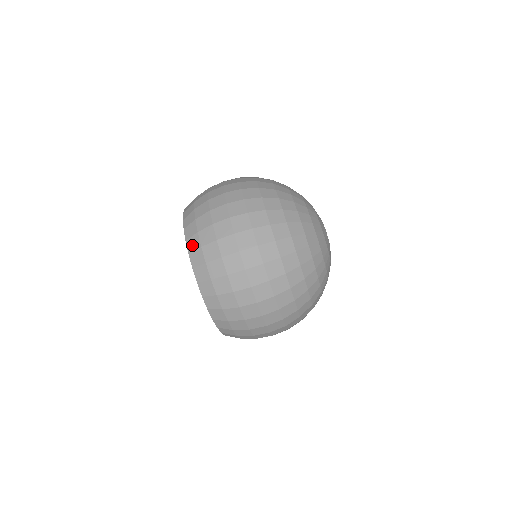
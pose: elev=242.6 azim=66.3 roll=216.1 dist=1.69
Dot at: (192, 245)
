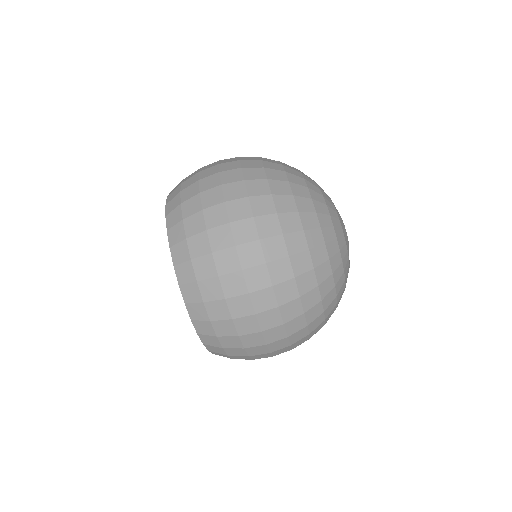
Dot at: (172, 196)
